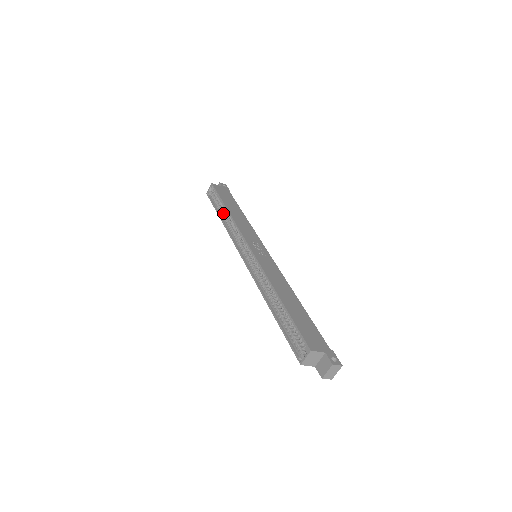
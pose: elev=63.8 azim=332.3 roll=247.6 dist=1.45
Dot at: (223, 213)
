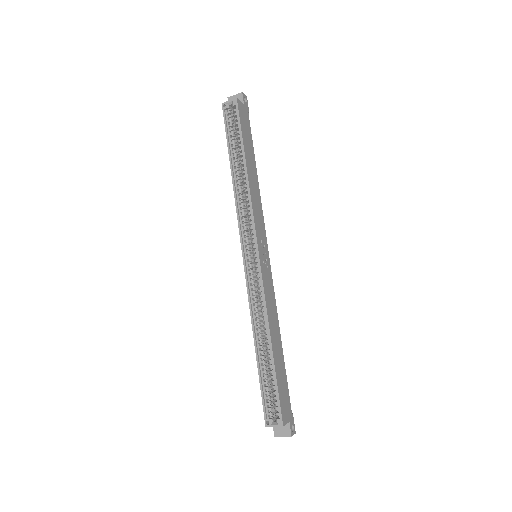
Dot at: (237, 162)
